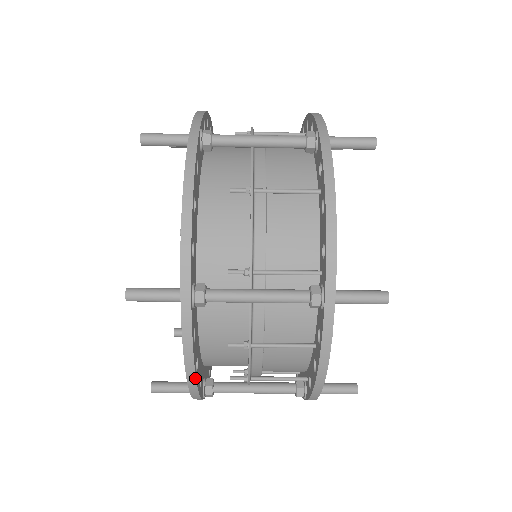
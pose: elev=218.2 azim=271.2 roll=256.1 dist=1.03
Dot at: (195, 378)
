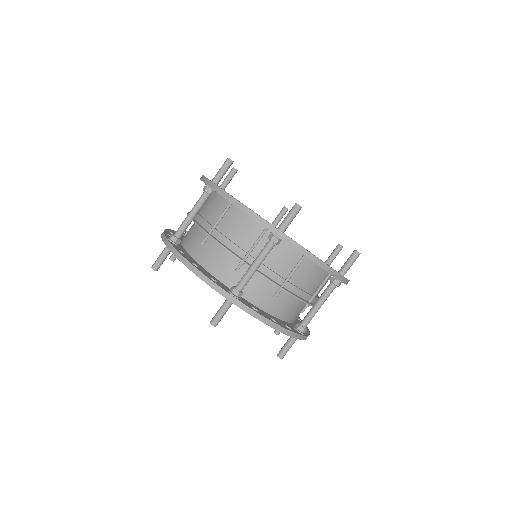
Dot at: (192, 265)
